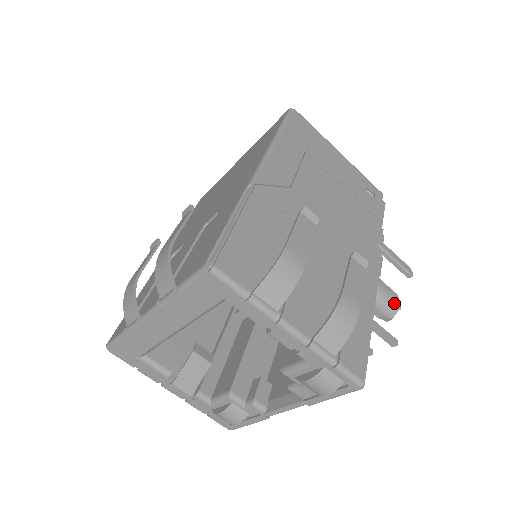
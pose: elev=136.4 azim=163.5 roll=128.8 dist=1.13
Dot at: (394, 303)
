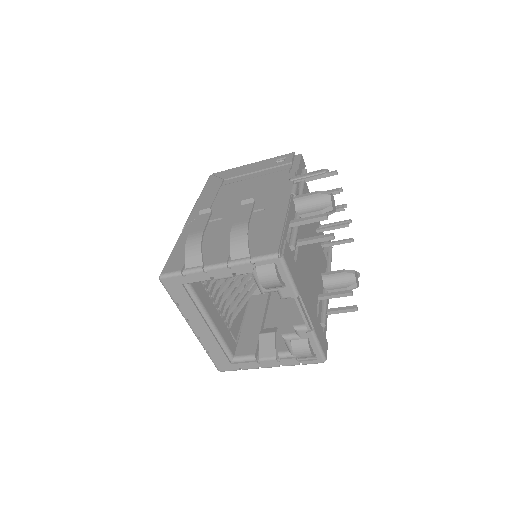
Dot at: (322, 197)
